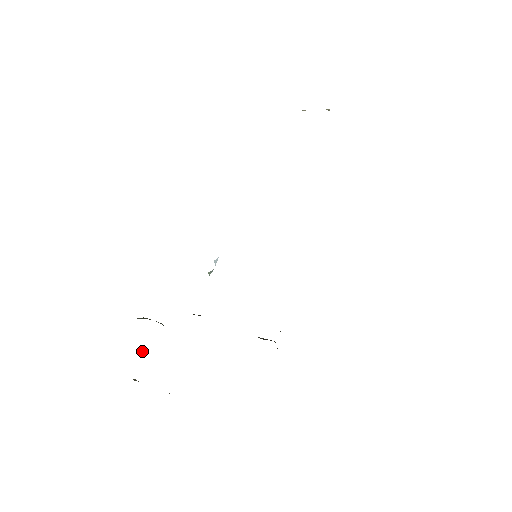
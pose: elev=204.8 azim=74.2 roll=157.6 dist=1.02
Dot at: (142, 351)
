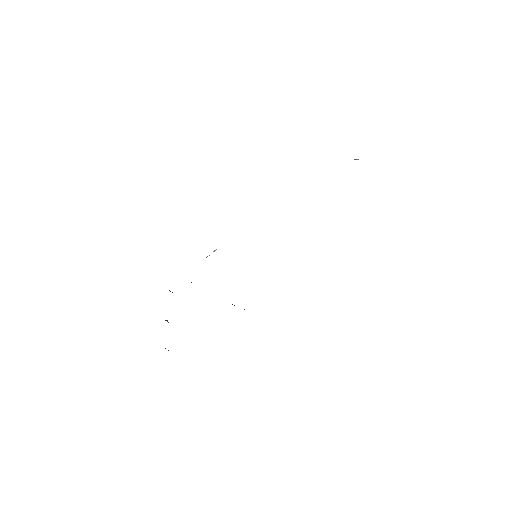
Dot at: (166, 320)
